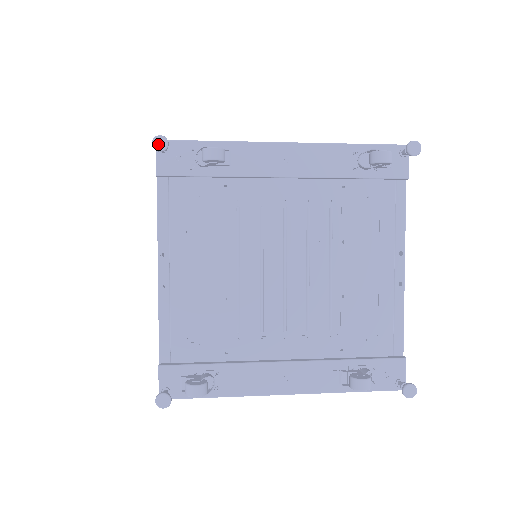
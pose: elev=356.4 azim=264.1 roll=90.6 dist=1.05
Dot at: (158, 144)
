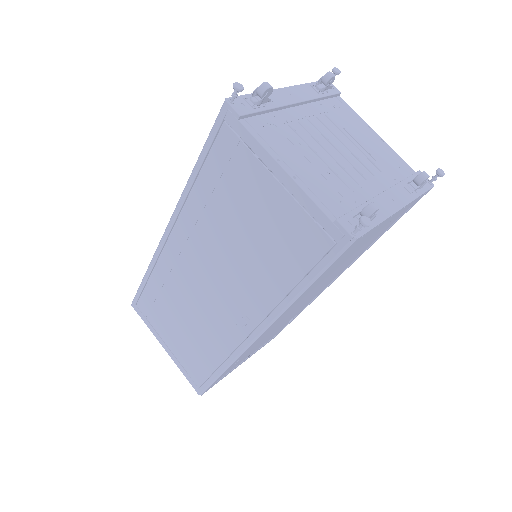
Dot at: (238, 86)
